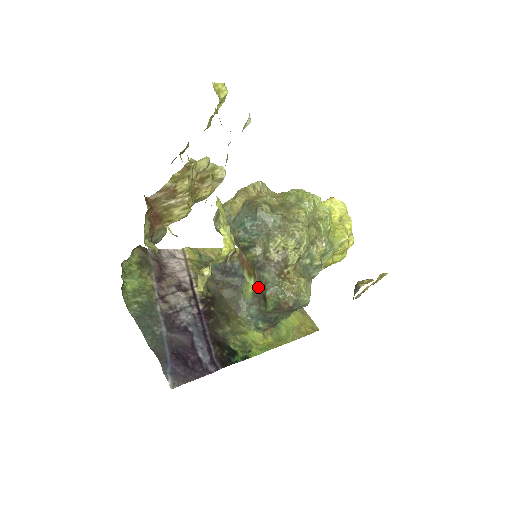
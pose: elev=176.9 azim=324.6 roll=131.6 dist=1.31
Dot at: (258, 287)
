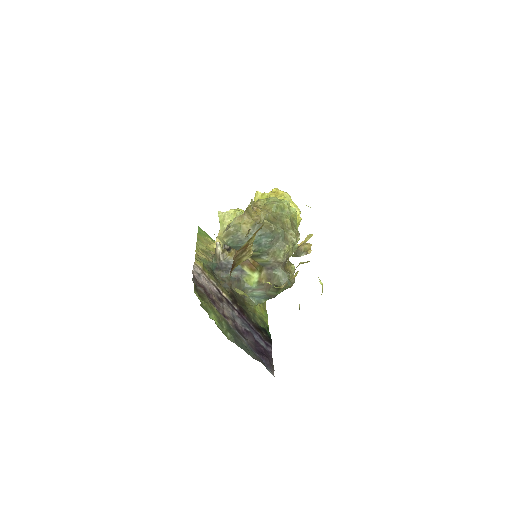
Dot at: (267, 280)
